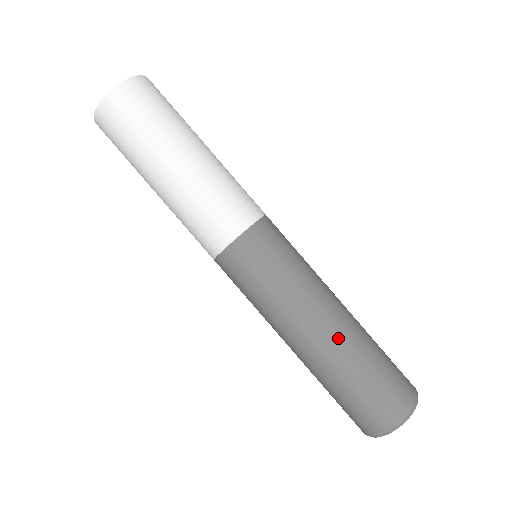
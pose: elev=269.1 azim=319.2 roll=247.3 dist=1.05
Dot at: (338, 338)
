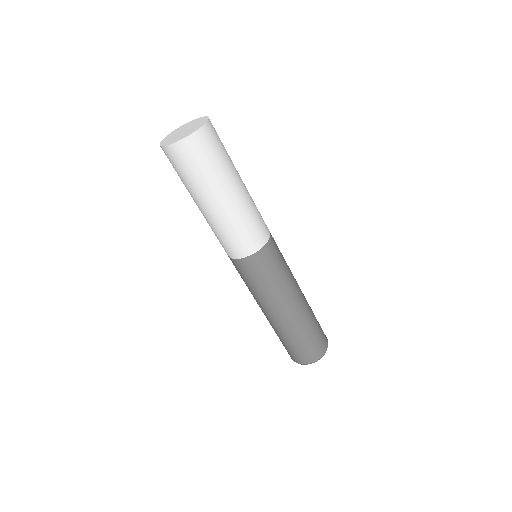
Dot at: (273, 323)
